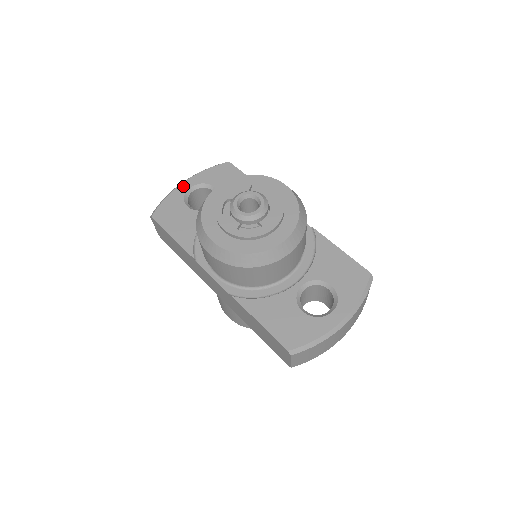
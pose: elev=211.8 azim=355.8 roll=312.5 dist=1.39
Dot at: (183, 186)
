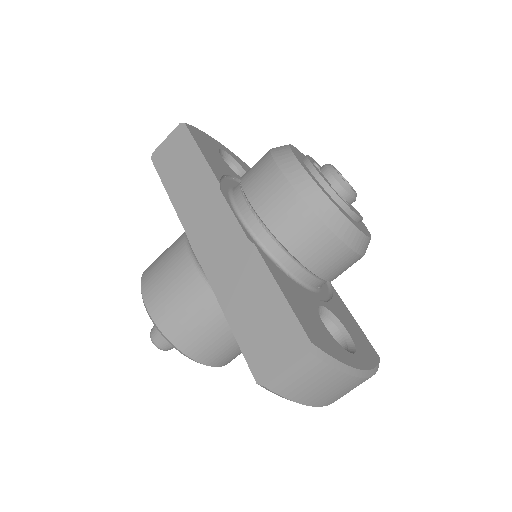
Dot at: (220, 144)
